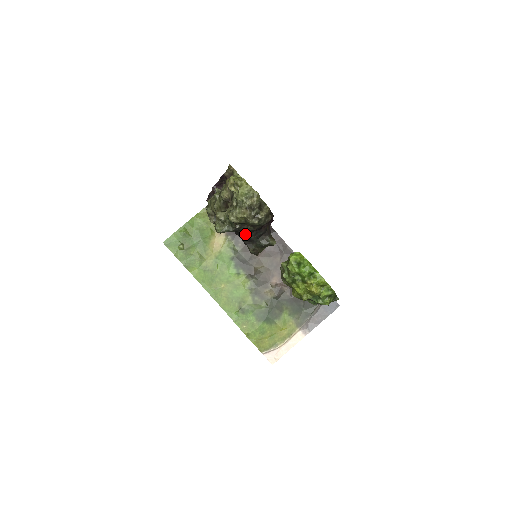
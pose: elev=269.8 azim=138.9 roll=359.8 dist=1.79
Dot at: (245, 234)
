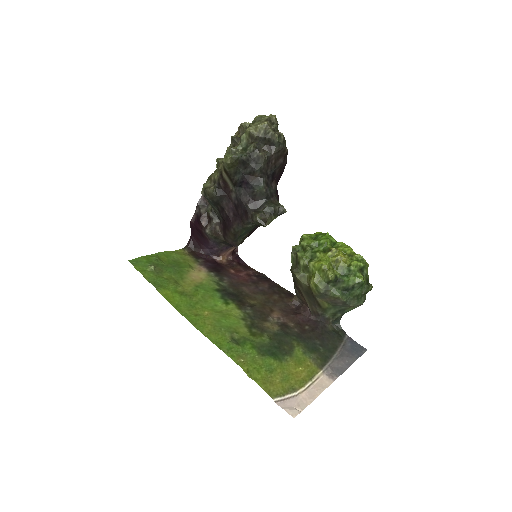
Dot at: (255, 181)
